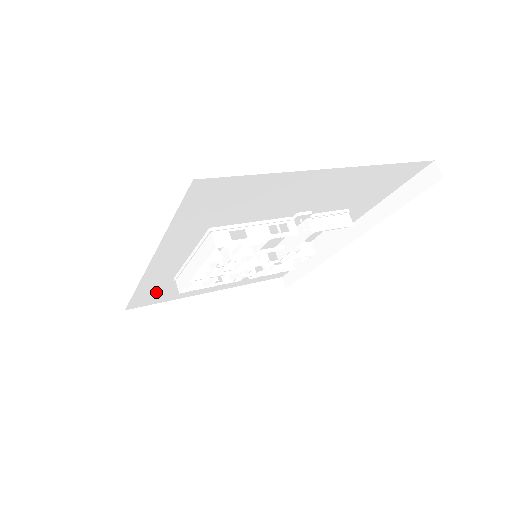
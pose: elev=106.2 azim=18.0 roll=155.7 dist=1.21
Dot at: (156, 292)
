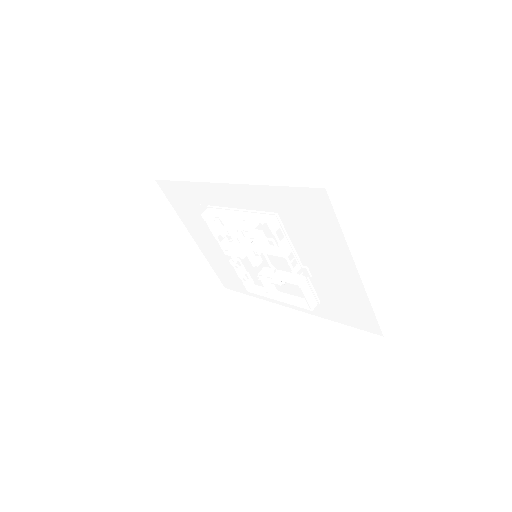
Dot at: (186, 197)
